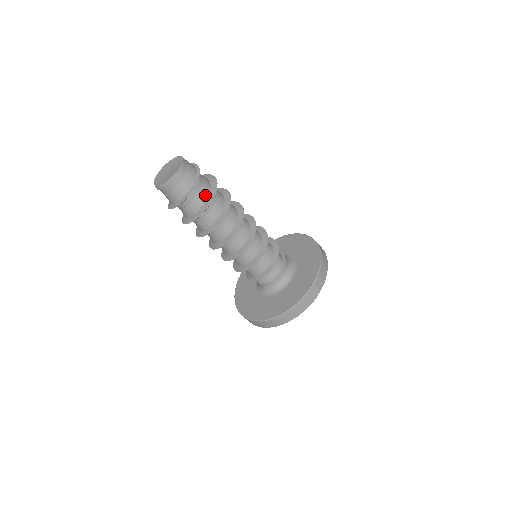
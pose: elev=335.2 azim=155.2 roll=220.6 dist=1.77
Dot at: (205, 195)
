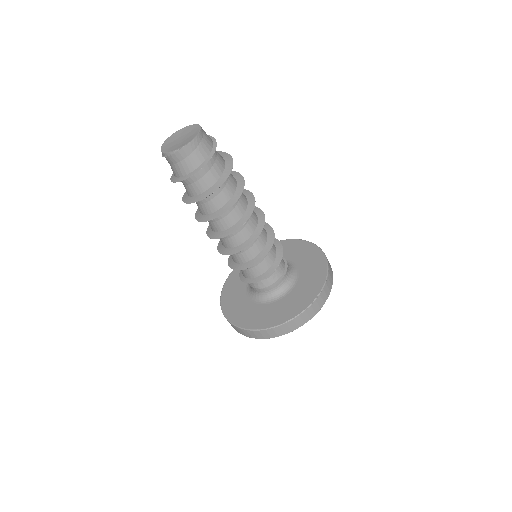
Dot at: (213, 179)
